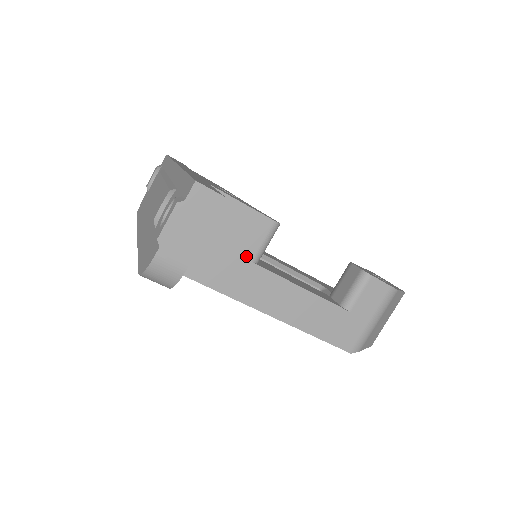
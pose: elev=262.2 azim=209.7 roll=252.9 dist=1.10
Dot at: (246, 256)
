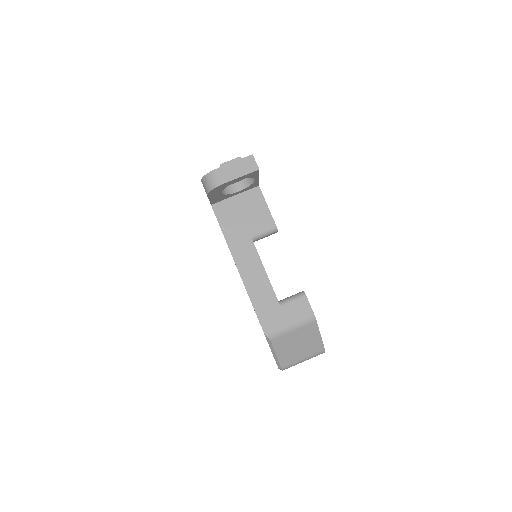
Dot at: (250, 231)
